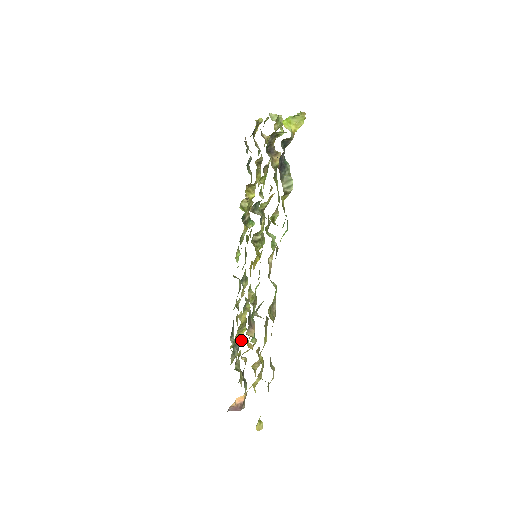
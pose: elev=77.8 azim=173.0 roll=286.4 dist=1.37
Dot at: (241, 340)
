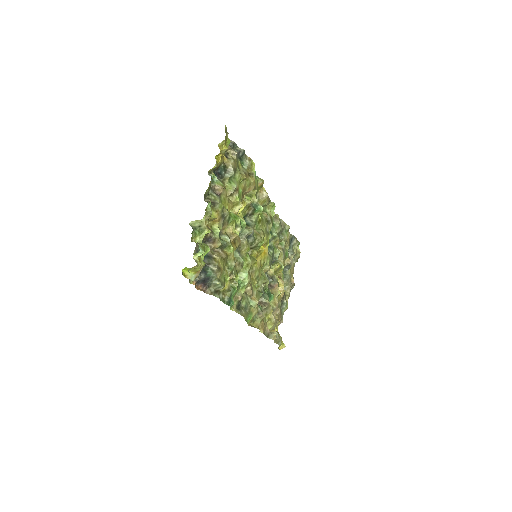
Dot at: occluded
